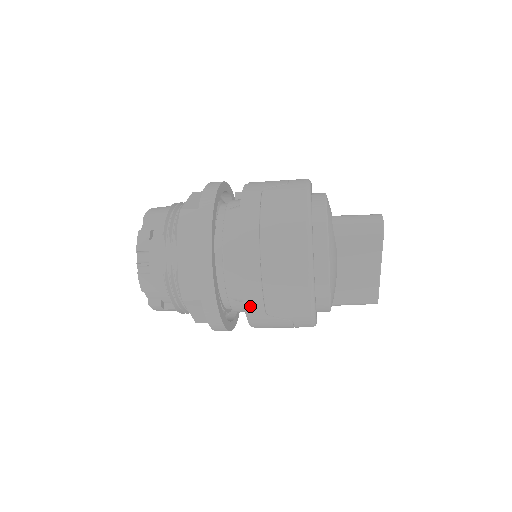
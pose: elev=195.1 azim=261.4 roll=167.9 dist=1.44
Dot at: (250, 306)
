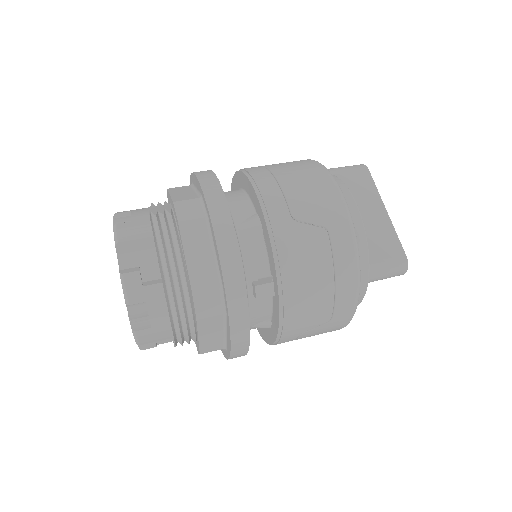
Dot at: occluded
